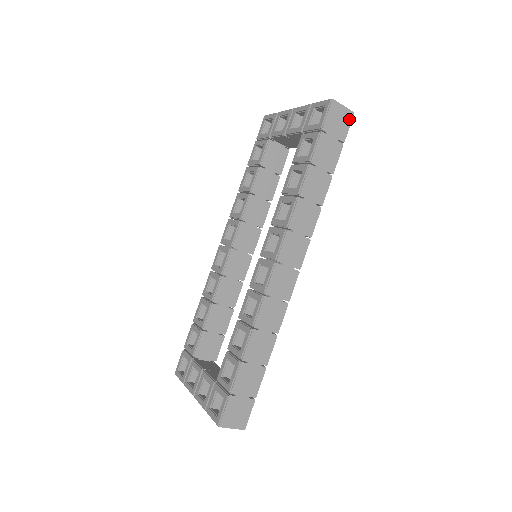
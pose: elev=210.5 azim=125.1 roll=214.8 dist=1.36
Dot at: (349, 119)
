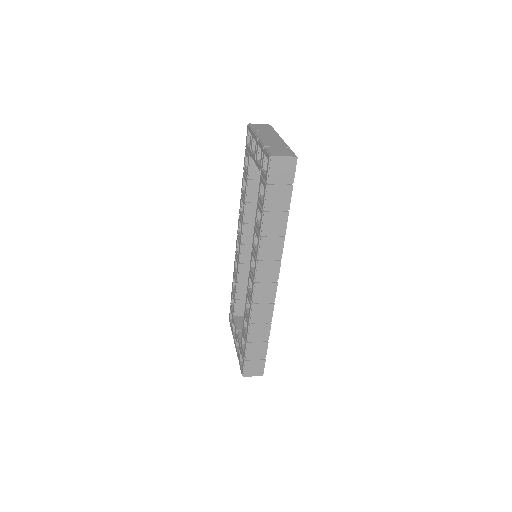
Dot at: (293, 164)
